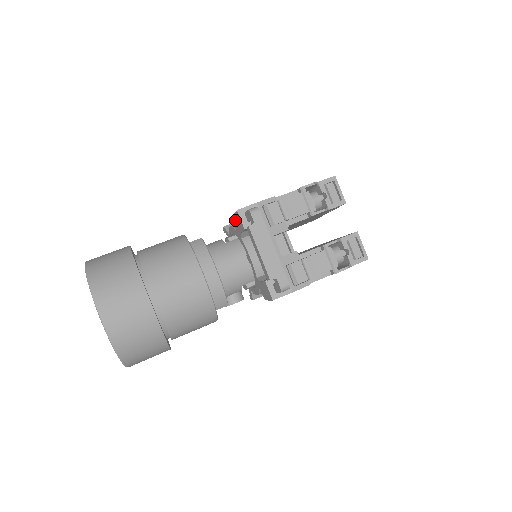
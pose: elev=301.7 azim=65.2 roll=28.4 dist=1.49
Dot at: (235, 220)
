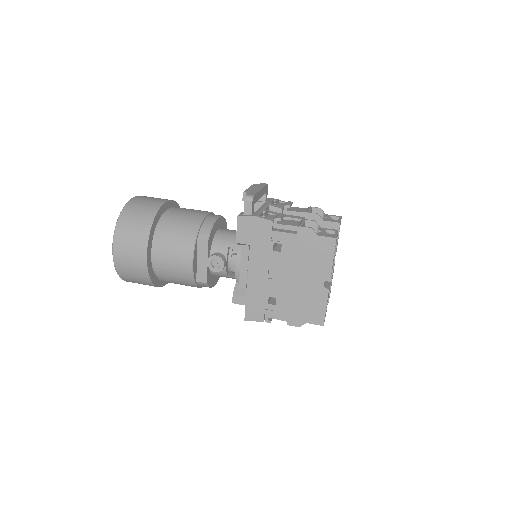
Dot at: occluded
